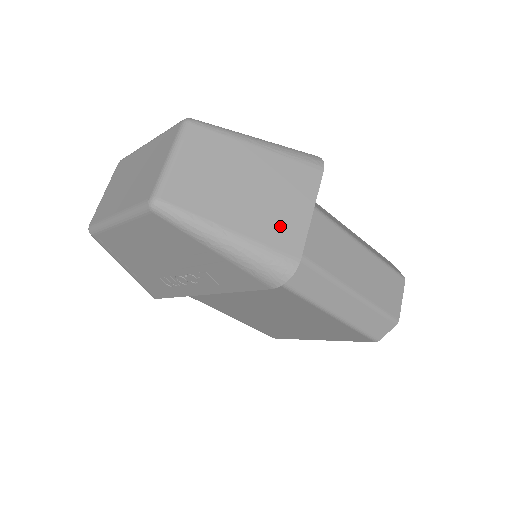
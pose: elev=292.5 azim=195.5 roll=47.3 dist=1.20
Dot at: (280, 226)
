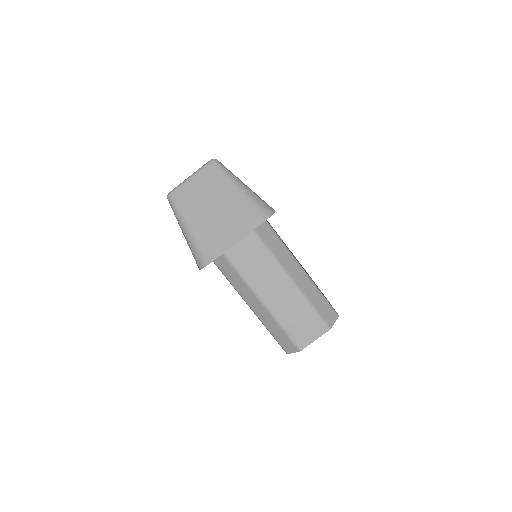
Dot at: (215, 239)
